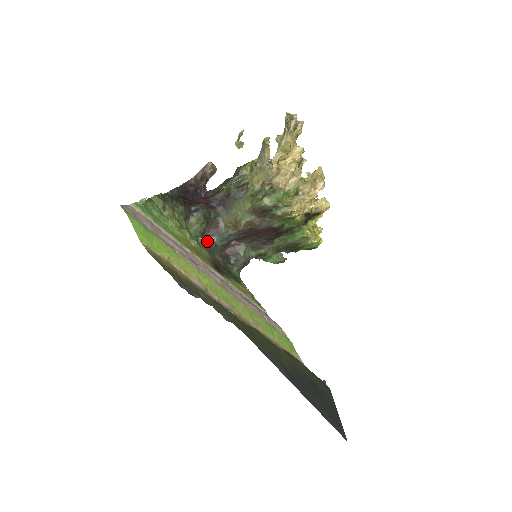
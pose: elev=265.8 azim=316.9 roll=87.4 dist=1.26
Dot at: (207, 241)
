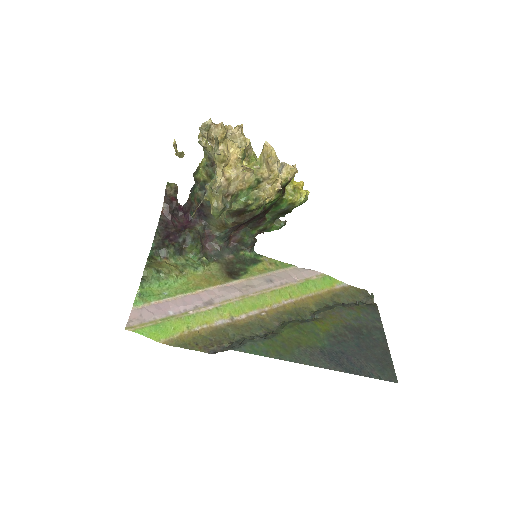
Dot at: (210, 250)
